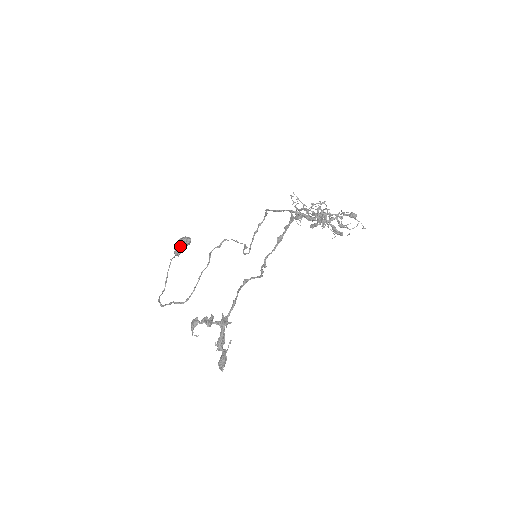
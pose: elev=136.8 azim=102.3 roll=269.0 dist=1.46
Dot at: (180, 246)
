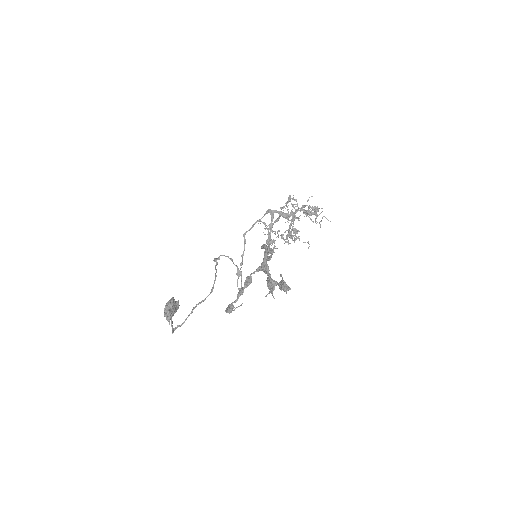
Dot at: (171, 303)
